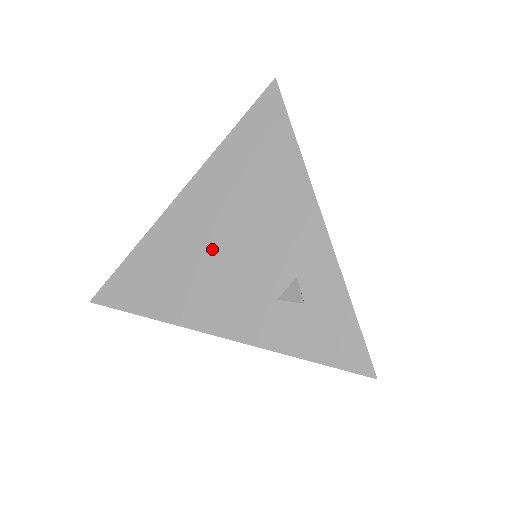
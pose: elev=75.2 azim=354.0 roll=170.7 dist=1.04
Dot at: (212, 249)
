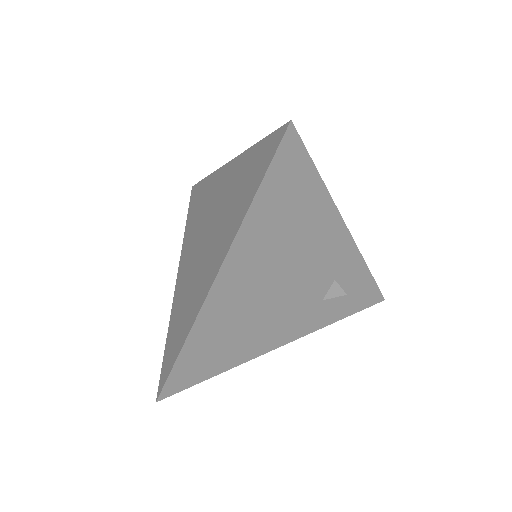
Dot at: (264, 301)
